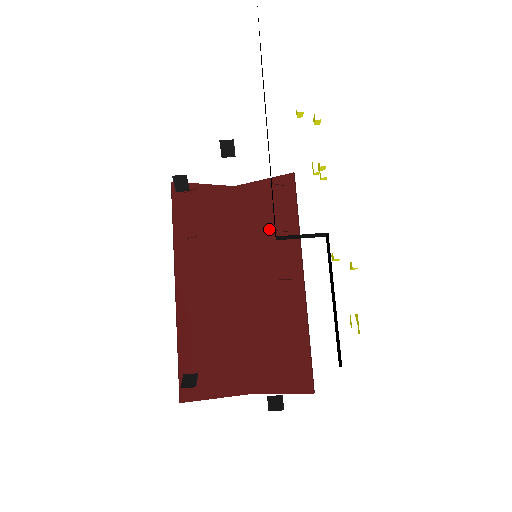
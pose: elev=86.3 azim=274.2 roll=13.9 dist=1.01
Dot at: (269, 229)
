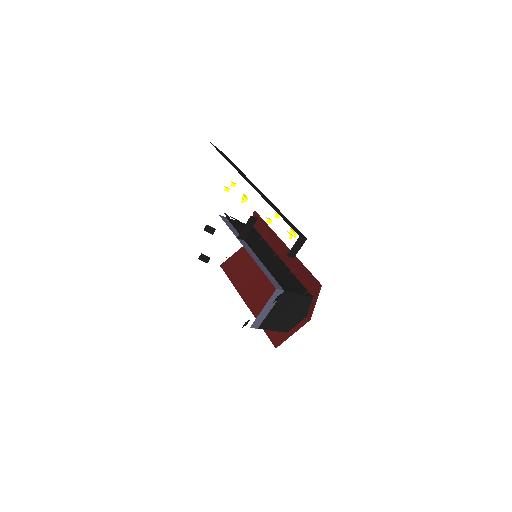
Dot at: occluded
